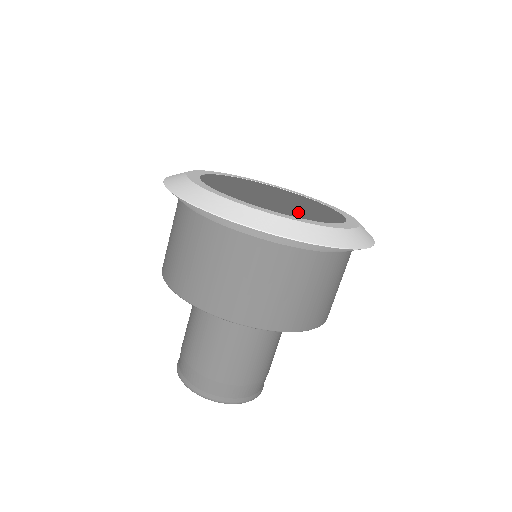
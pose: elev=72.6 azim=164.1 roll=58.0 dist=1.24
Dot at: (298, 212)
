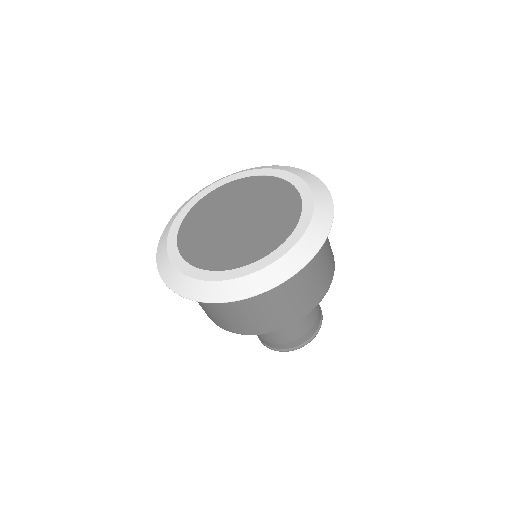
Dot at: (216, 253)
